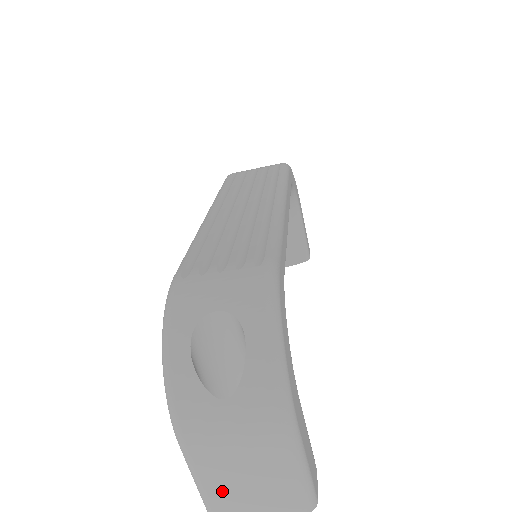
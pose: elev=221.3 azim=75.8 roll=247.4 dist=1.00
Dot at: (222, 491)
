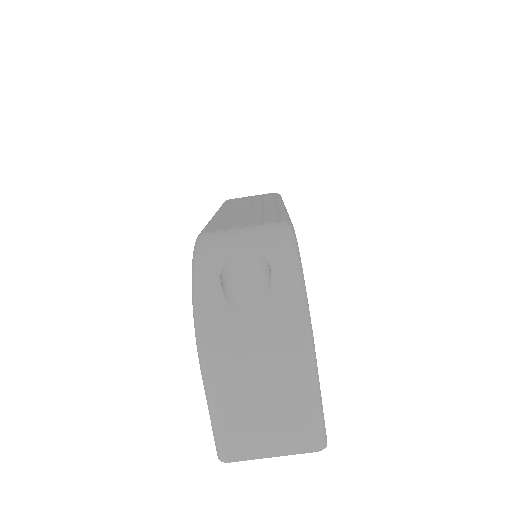
Dot at: (238, 426)
